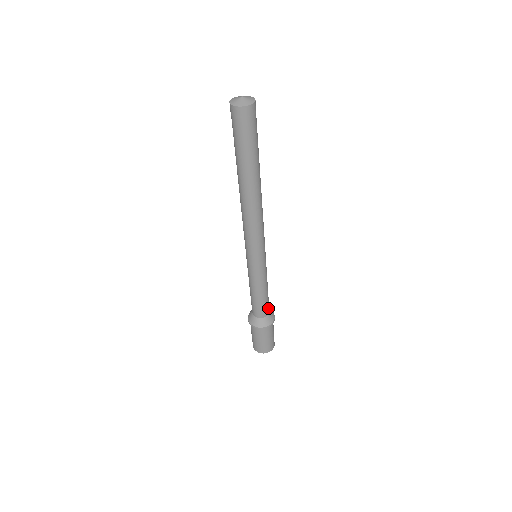
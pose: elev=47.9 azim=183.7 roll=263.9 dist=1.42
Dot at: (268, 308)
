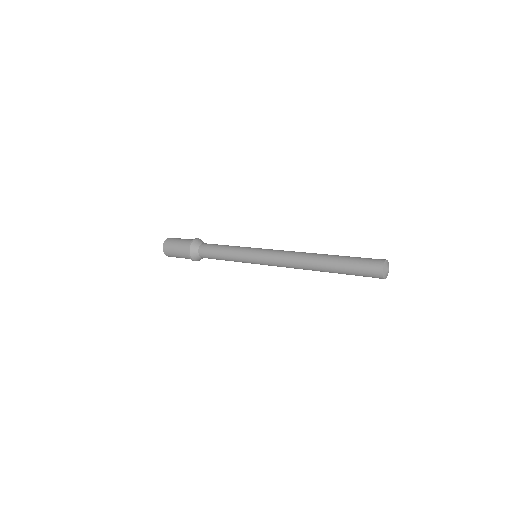
Dot at: occluded
